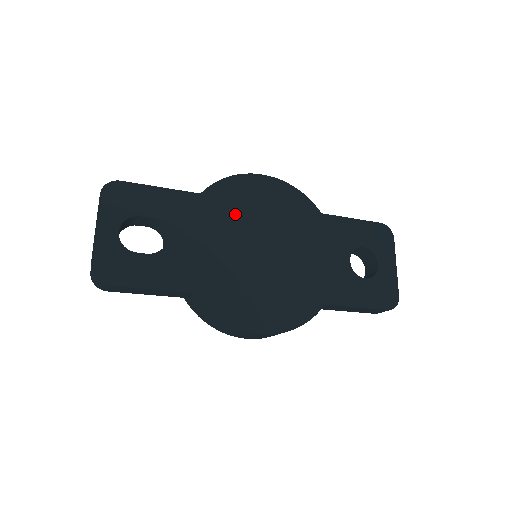
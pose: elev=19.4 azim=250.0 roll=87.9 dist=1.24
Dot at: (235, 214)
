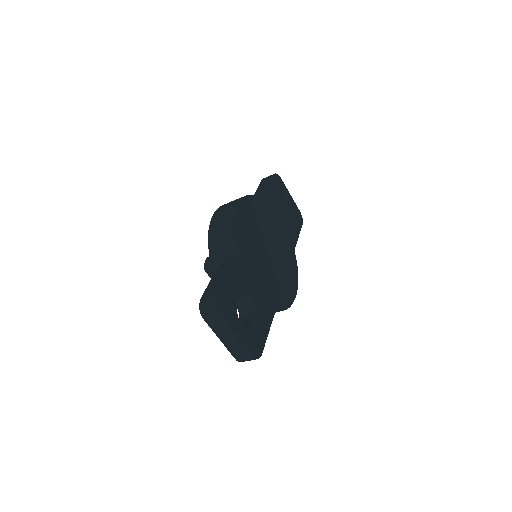
Dot at: (251, 246)
